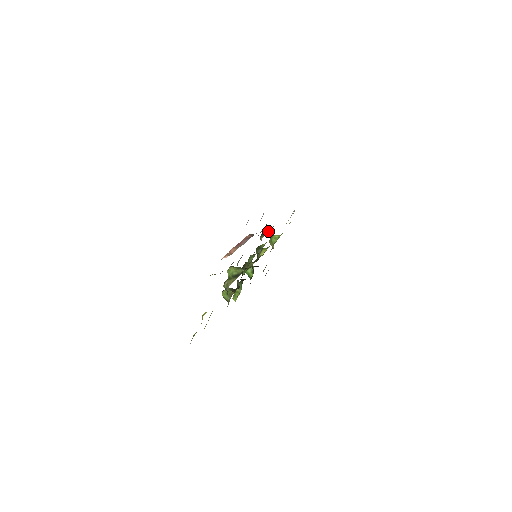
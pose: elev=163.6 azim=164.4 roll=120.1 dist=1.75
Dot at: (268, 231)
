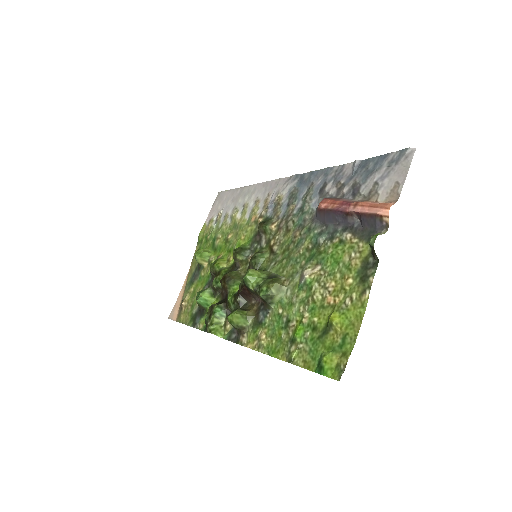
Dot at: (269, 218)
